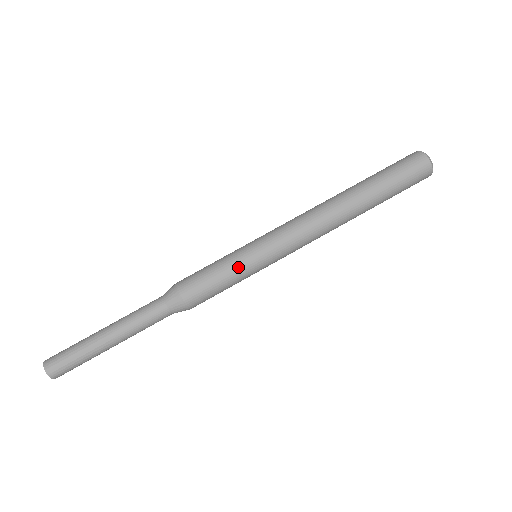
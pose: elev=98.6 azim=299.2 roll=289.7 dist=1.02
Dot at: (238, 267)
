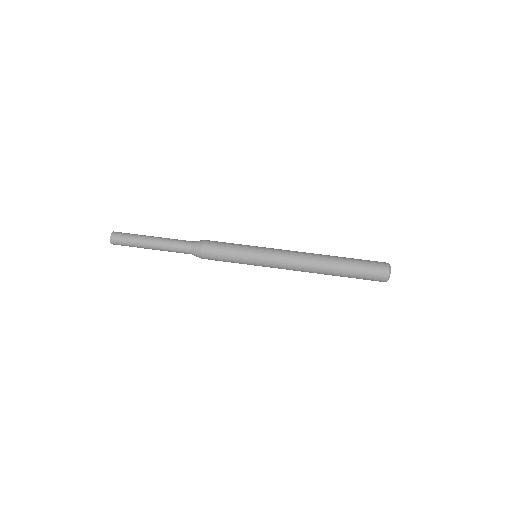
Dot at: (242, 250)
